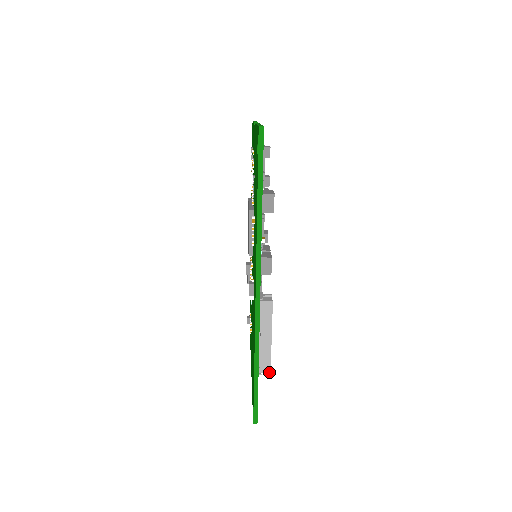
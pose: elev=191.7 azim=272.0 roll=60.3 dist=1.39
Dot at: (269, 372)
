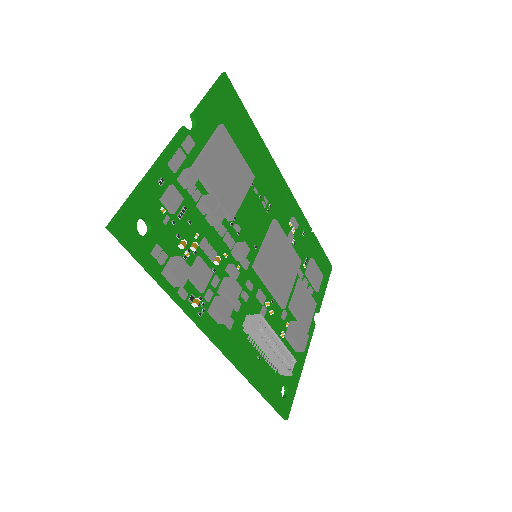
Dot at: (290, 375)
